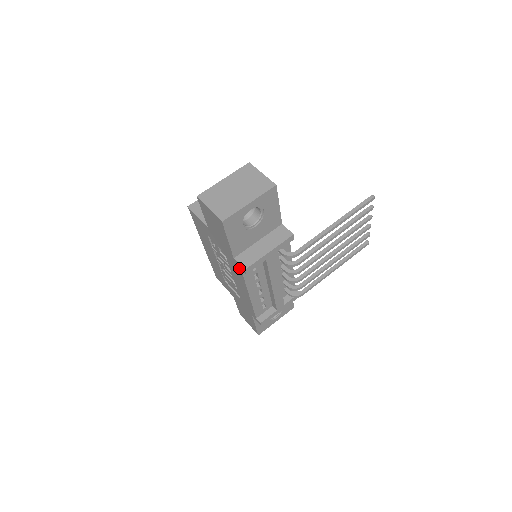
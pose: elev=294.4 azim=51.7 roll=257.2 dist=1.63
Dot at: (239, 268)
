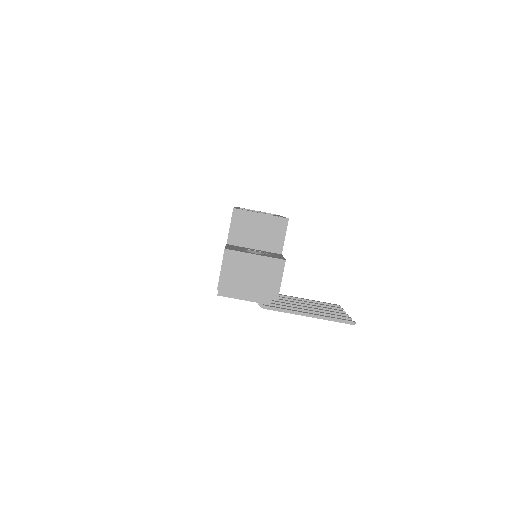
Dot at: occluded
